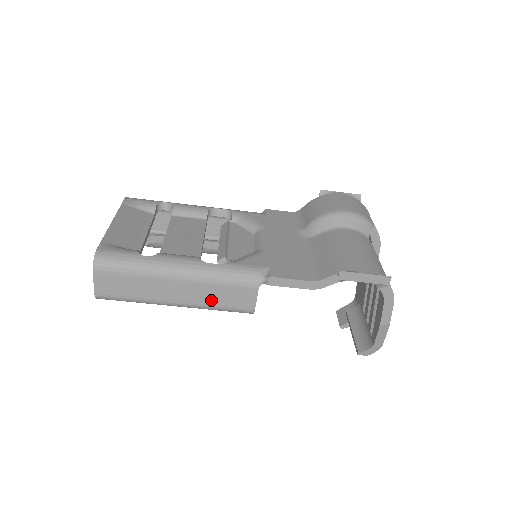
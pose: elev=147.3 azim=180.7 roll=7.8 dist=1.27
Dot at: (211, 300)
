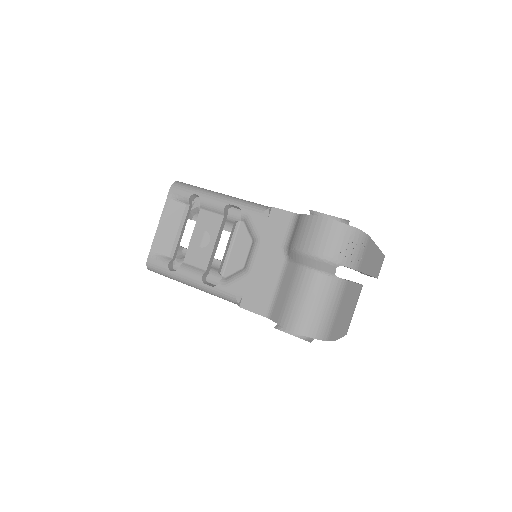
Dot at: occluded
